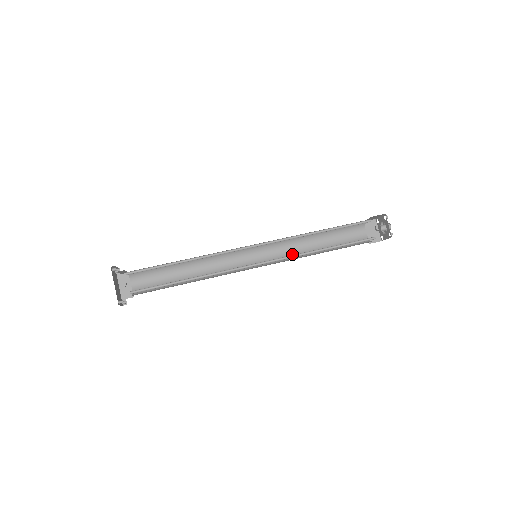
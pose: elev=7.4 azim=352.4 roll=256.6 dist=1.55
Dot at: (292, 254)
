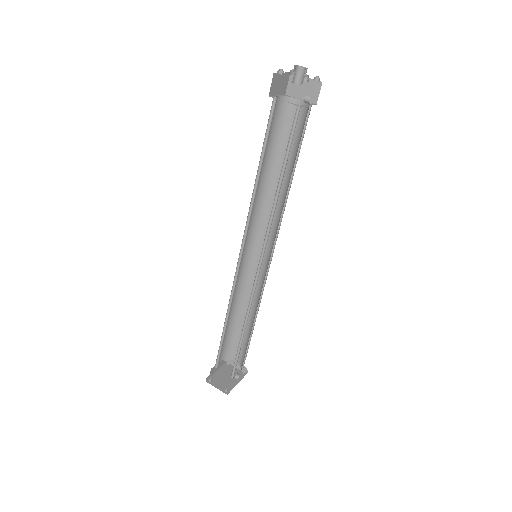
Dot at: (258, 207)
